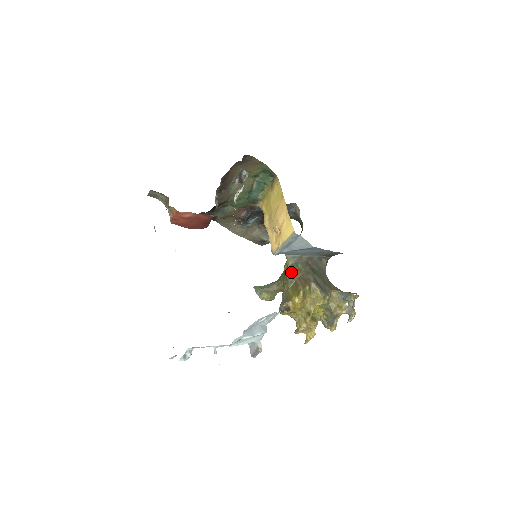
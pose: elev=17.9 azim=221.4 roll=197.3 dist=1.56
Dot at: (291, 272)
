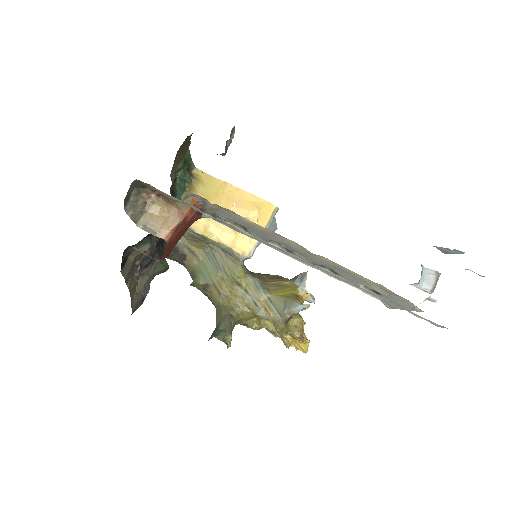
Dot at: (253, 281)
